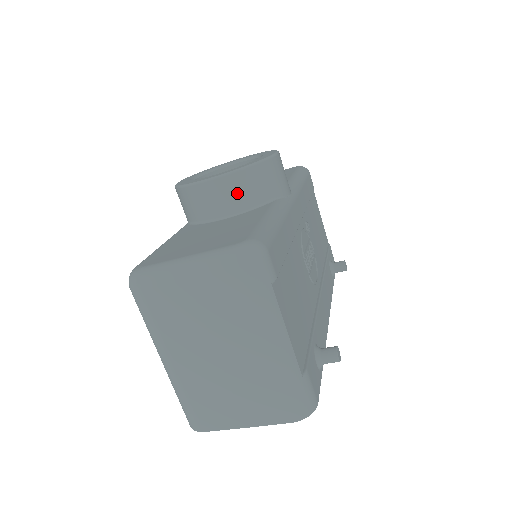
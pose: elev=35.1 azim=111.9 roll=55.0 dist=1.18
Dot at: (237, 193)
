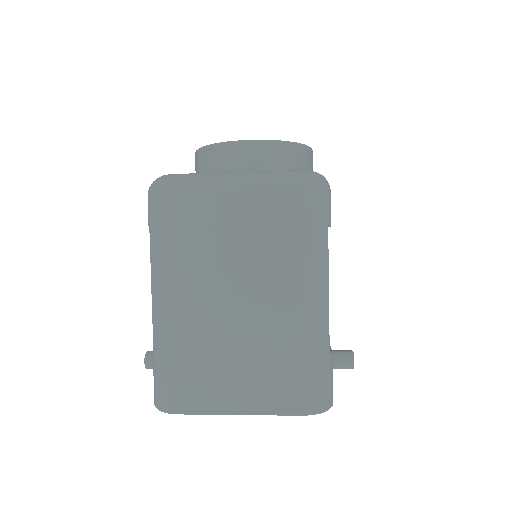
Dot at: (273, 164)
